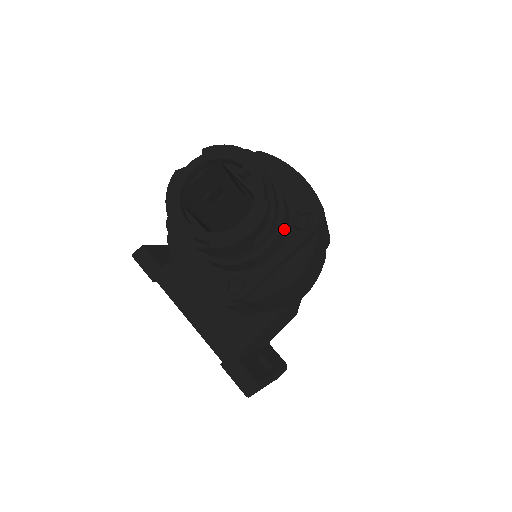
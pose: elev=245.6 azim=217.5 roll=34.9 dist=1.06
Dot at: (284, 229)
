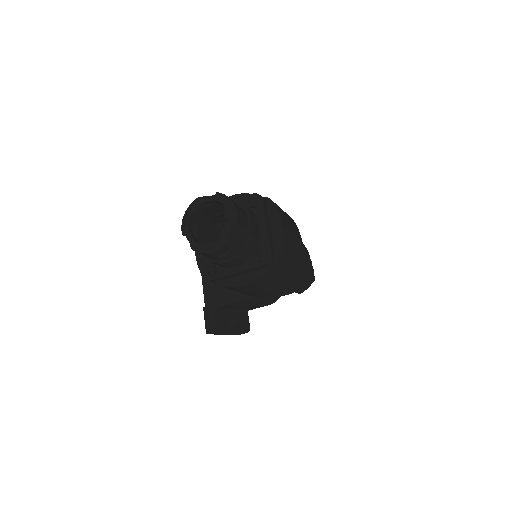
Dot at: (246, 256)
